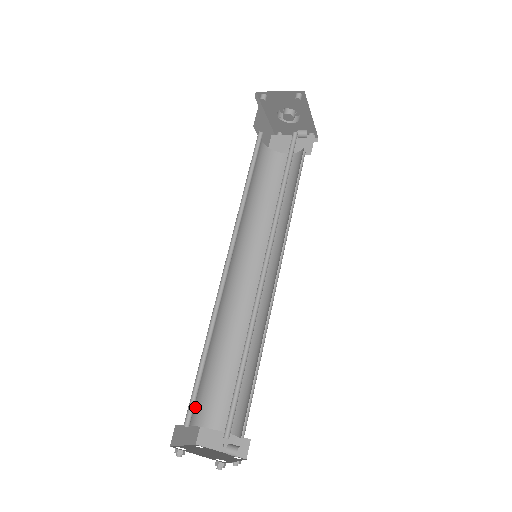
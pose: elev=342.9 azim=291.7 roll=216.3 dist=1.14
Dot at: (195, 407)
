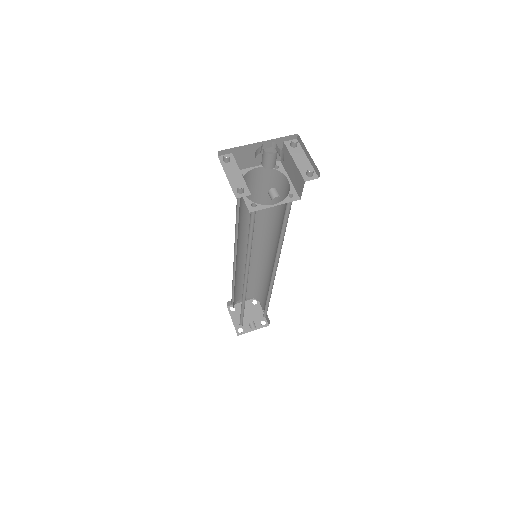
Dot at: occluded
